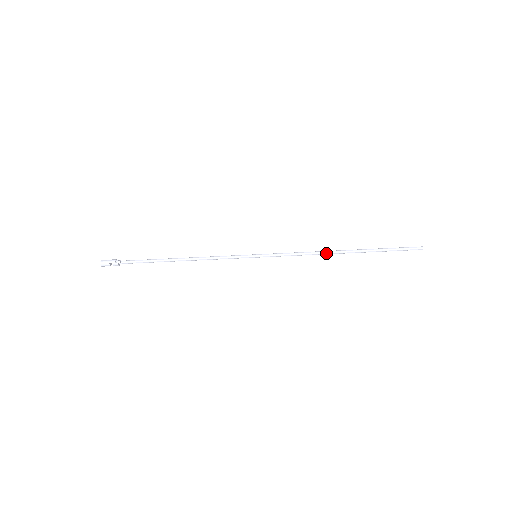
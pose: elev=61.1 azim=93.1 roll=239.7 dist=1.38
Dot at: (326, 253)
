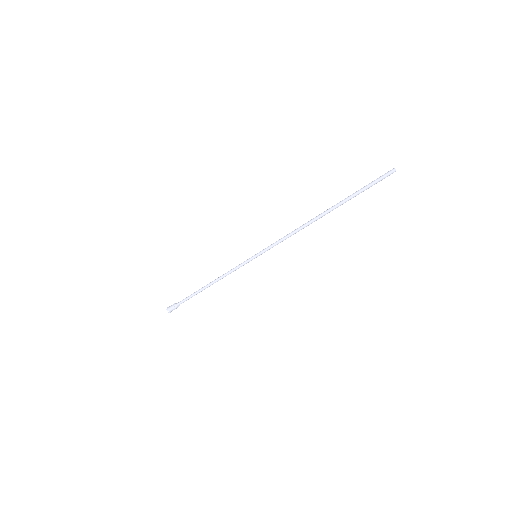
Dot at: occluded
